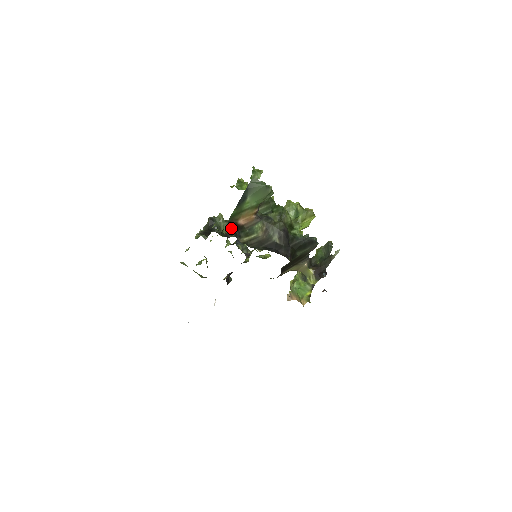
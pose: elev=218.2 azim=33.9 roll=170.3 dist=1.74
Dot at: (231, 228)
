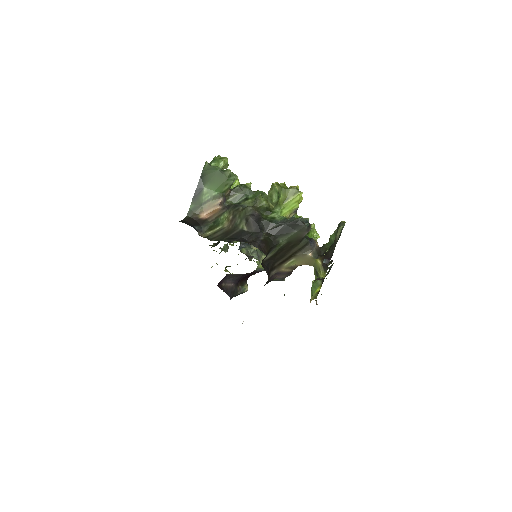
Dot at: (187, 223)
